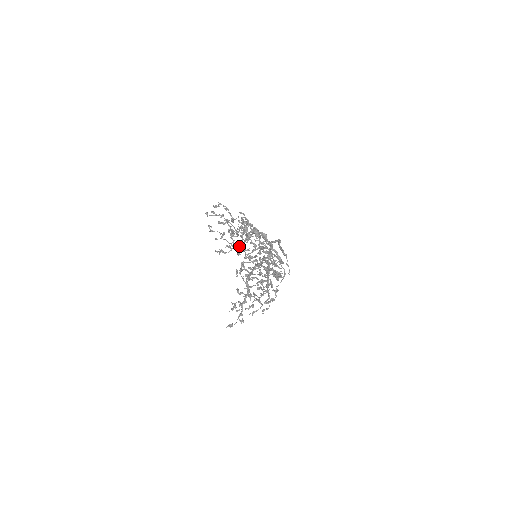
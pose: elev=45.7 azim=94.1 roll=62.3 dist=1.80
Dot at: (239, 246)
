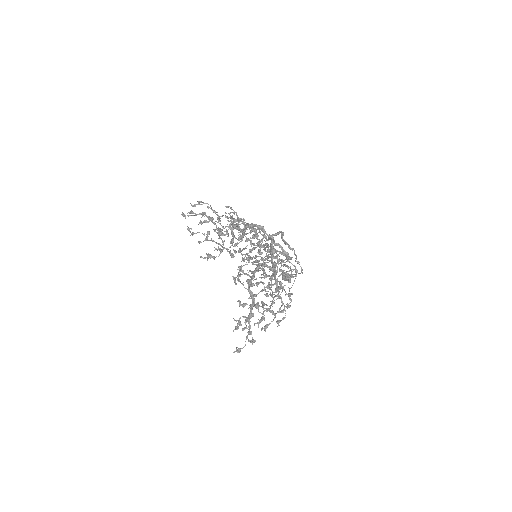
Dot at: occluded
